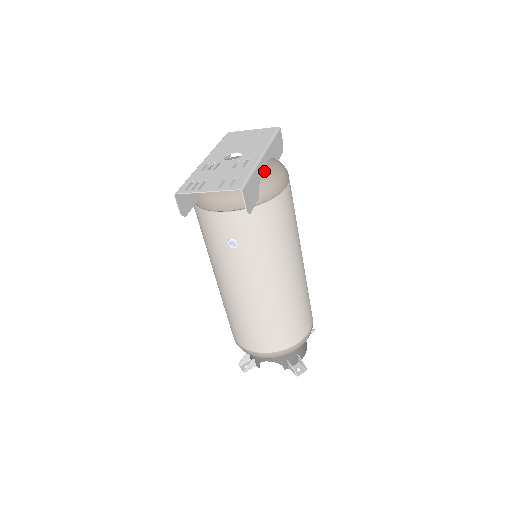
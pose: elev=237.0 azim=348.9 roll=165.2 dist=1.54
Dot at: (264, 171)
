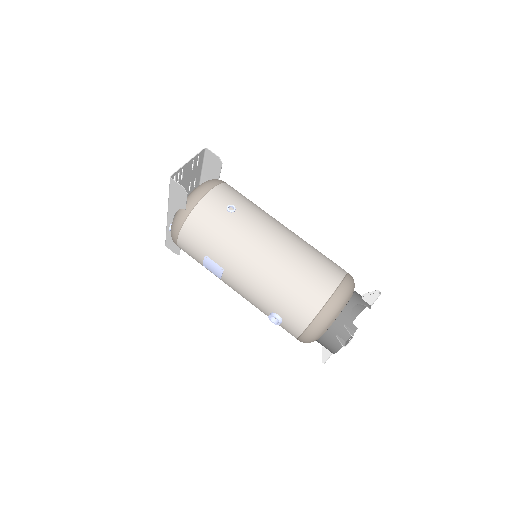
Dot at: occluded
